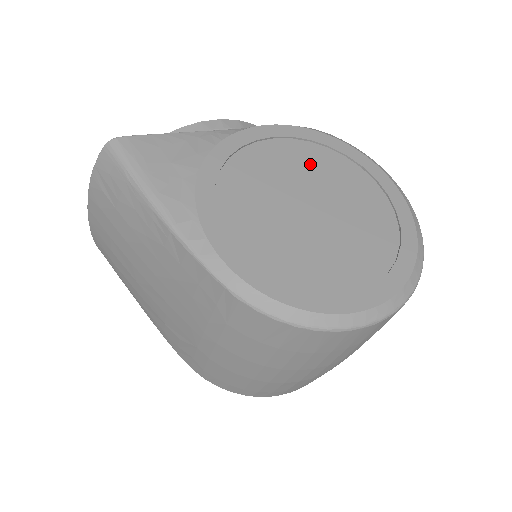
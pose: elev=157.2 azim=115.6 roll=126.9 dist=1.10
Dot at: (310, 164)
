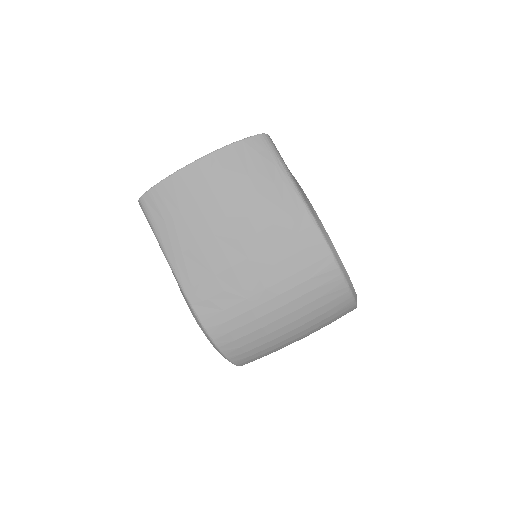
Dot at: occluded
